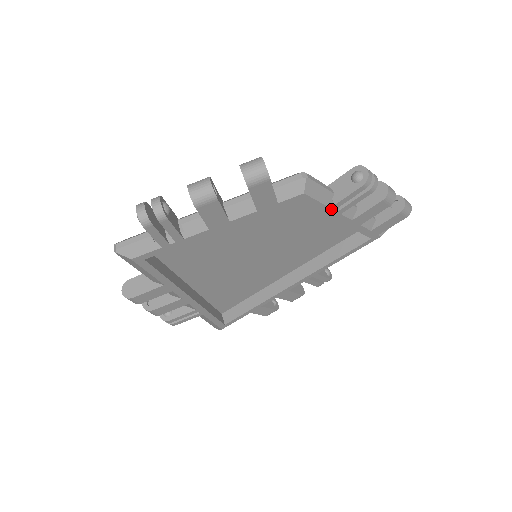
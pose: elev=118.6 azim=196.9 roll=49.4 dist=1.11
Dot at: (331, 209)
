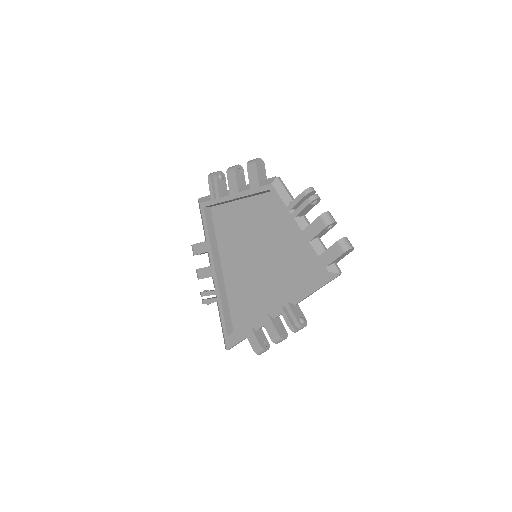
Dot at: (288, 209)
